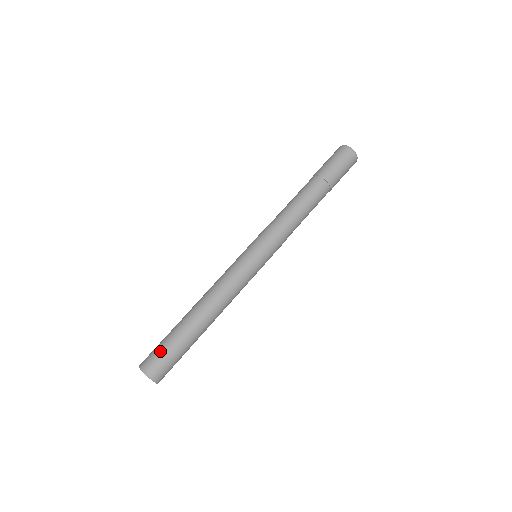
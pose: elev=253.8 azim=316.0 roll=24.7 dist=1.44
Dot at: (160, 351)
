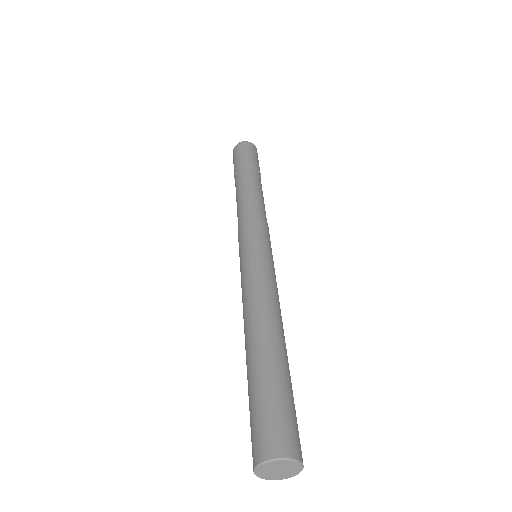
Dot at: (257, 416)
